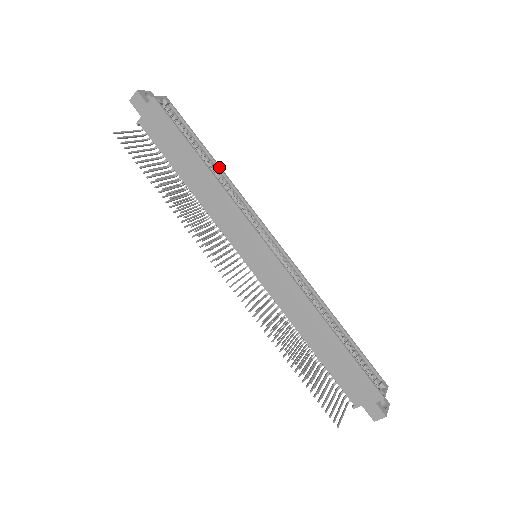
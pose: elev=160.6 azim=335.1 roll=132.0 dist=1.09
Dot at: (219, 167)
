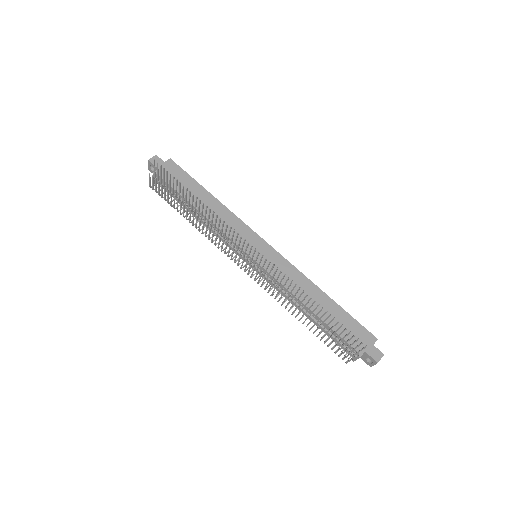
Dot at: occluded
